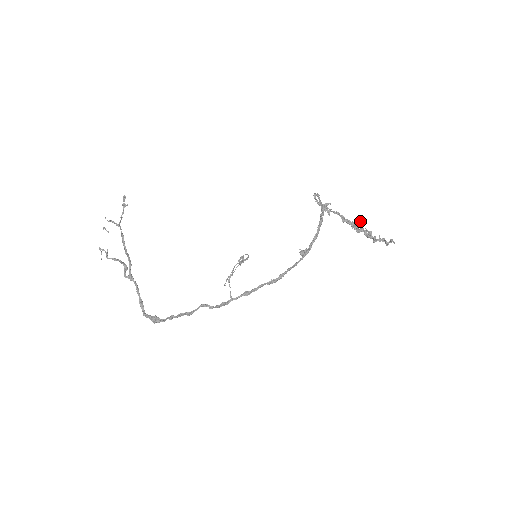
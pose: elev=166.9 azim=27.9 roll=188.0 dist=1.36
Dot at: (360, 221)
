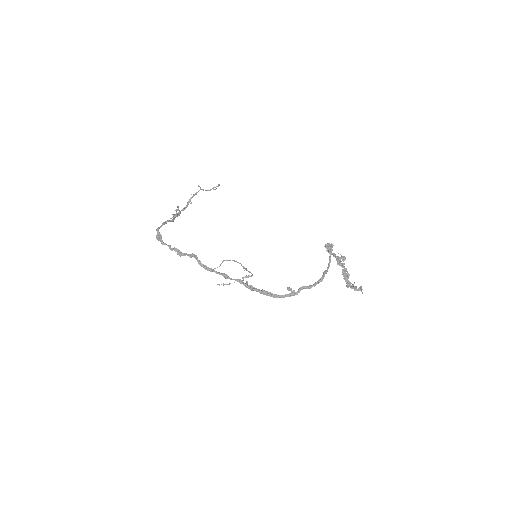
Dot at: (345, 258)
